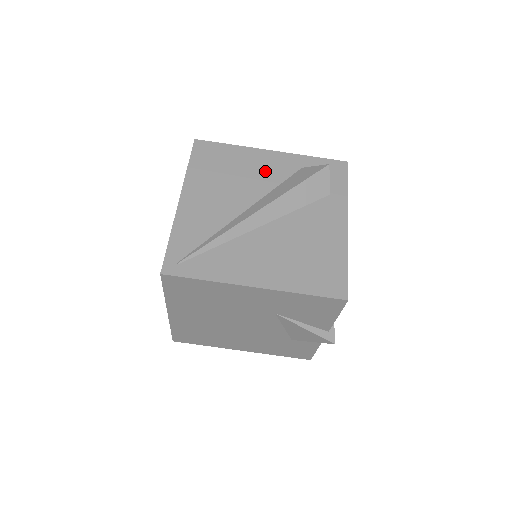
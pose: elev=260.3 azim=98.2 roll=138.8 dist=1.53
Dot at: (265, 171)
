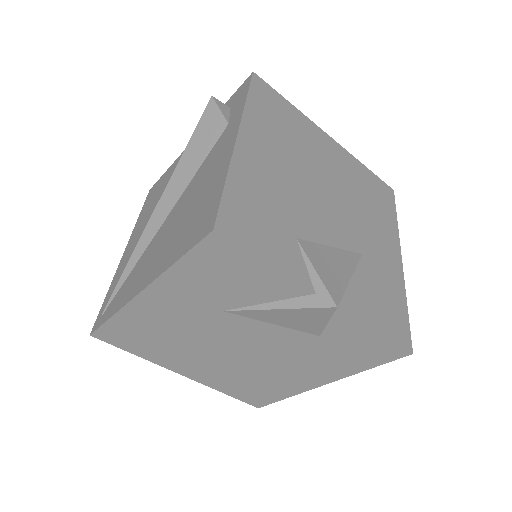
Dot at: occluded
